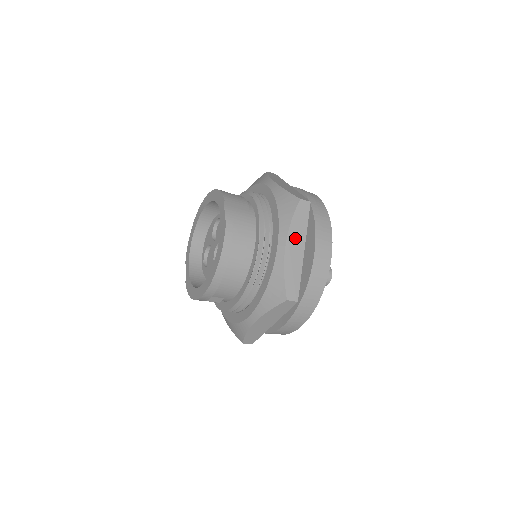
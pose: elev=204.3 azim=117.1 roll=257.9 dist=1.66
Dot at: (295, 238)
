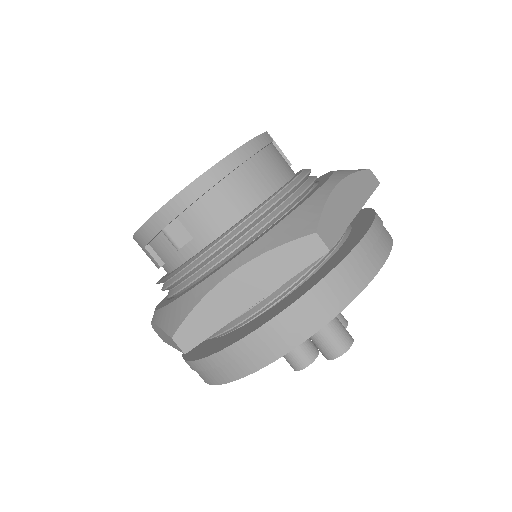
Dot at: (352, 190)
